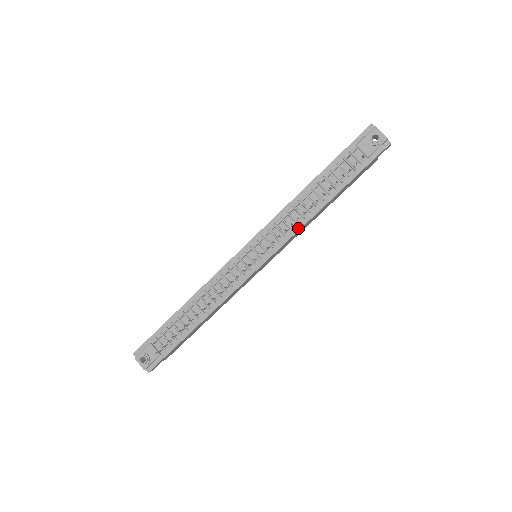
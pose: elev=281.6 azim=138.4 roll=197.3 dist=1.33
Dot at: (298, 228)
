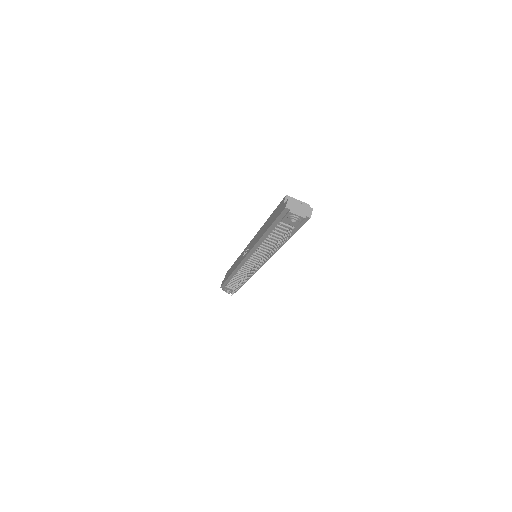
Dot at: (272, 254)
